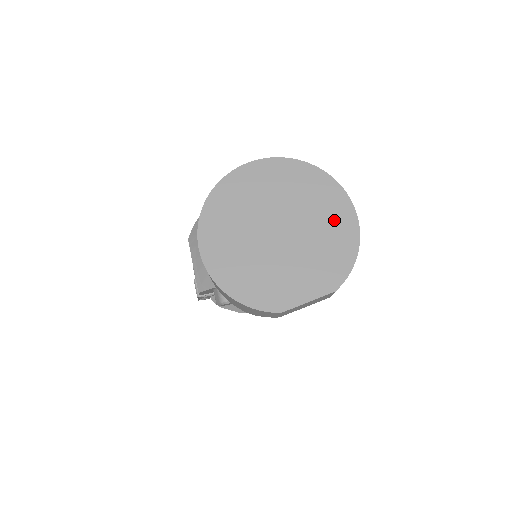
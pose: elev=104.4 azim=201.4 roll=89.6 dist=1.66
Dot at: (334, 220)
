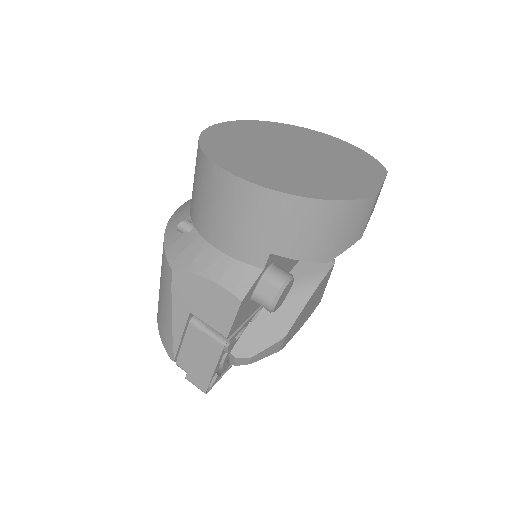
Dot at: (323, 141)
